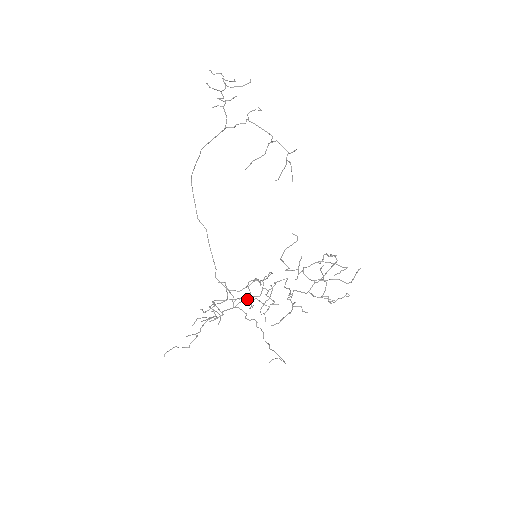
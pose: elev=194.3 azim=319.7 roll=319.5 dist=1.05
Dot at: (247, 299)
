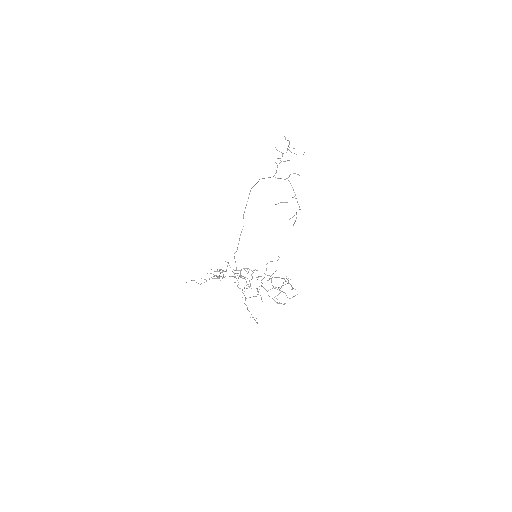
Dot at: (240, 276)
